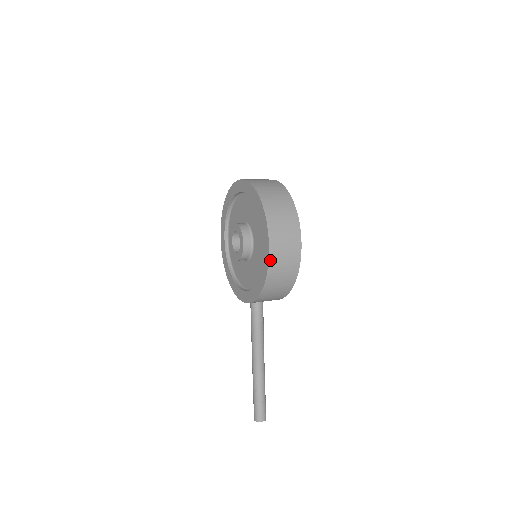
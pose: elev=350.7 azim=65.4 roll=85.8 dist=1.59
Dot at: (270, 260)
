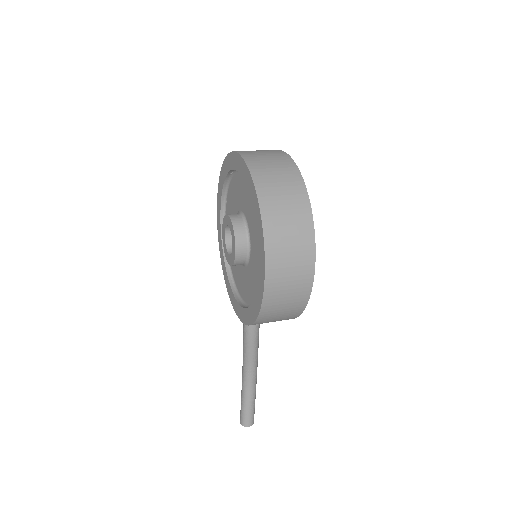
Dot at: (265, 299)
